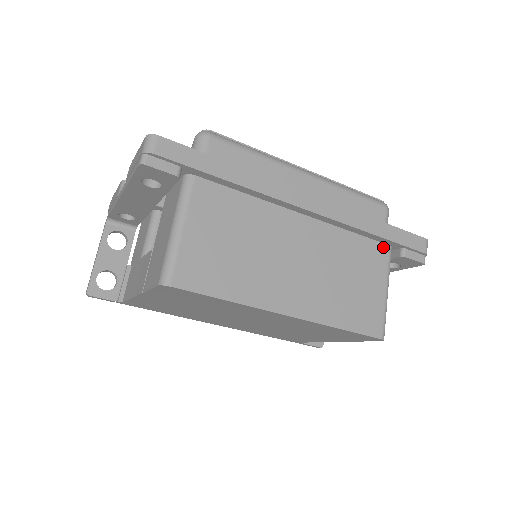
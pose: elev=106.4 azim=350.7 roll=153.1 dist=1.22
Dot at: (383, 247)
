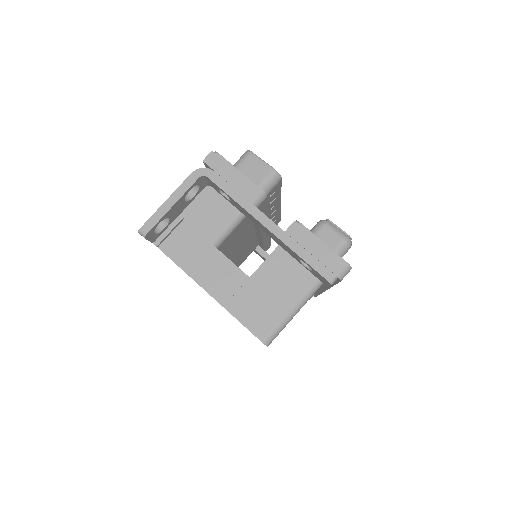
Dot at: occluded
